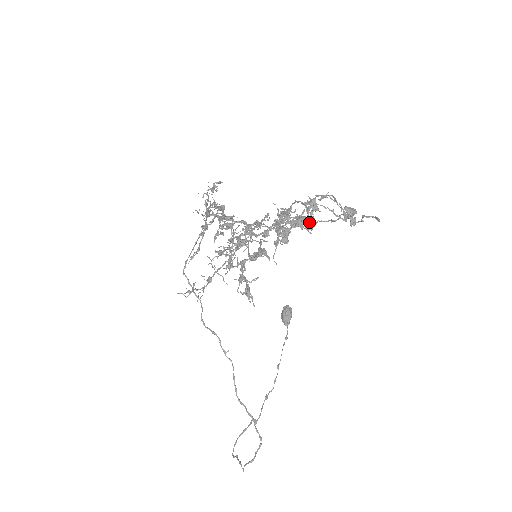
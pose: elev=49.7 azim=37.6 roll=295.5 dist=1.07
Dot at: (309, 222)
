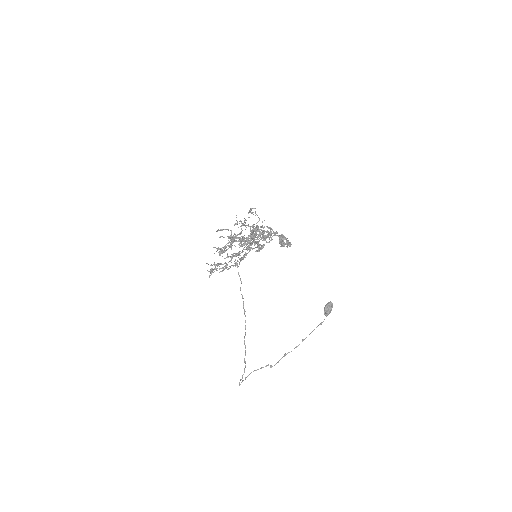
Dot at: (230, 239)
